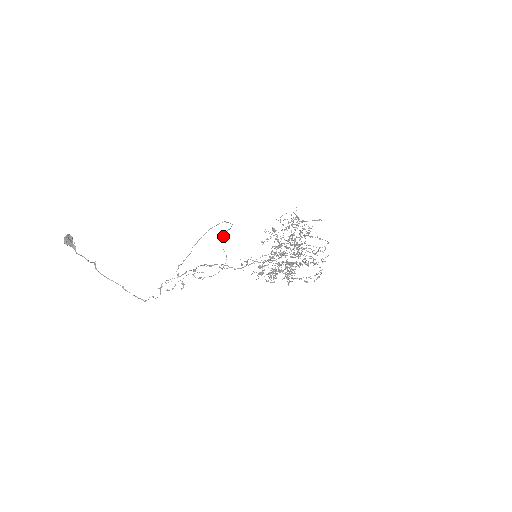
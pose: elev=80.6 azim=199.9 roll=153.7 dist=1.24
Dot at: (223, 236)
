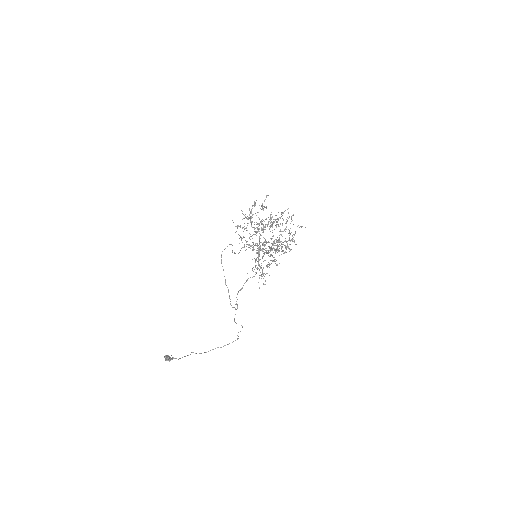
Dot at: (235, 253)
